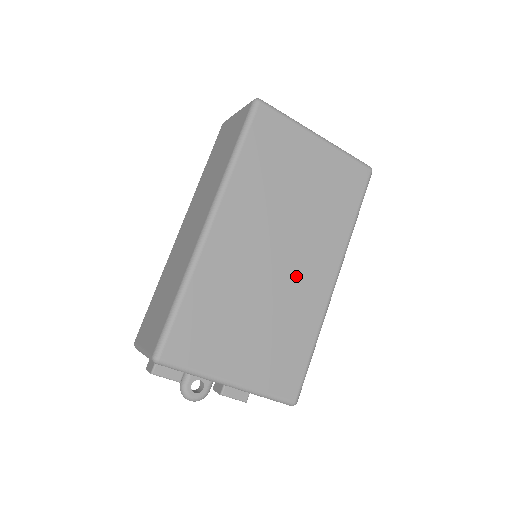
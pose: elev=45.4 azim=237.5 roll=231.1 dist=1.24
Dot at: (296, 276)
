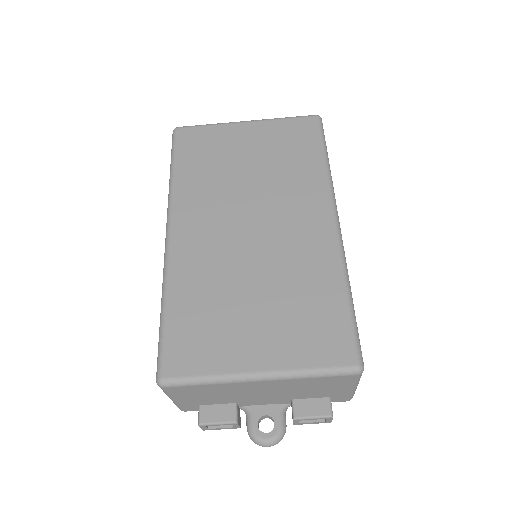
Dot at: (284, 236)
